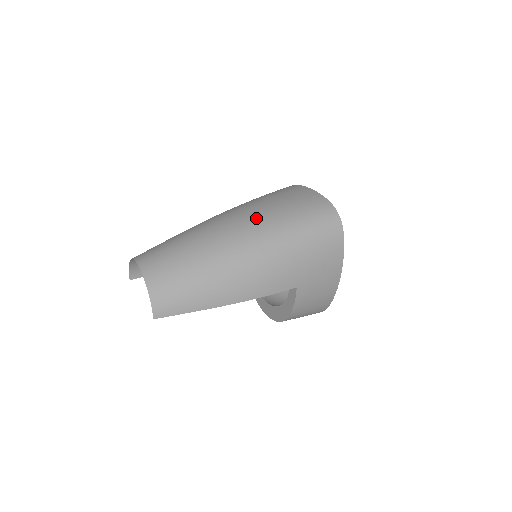
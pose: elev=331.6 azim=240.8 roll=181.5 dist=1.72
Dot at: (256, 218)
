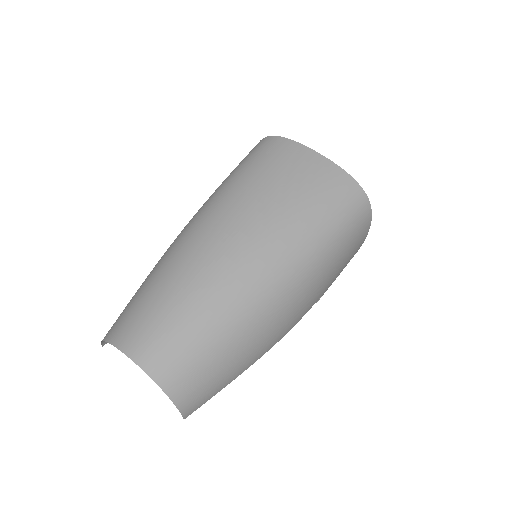
Dot at: (272, 237)
